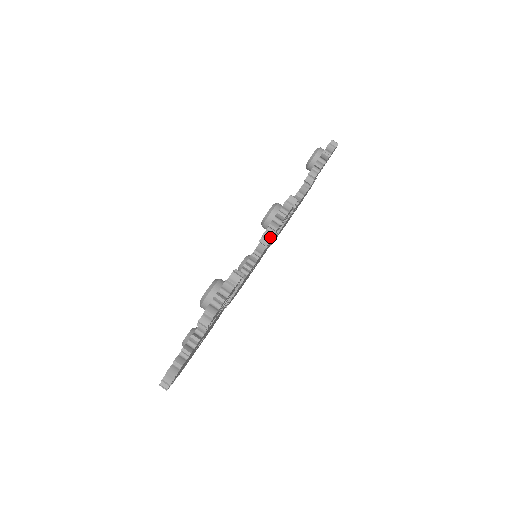
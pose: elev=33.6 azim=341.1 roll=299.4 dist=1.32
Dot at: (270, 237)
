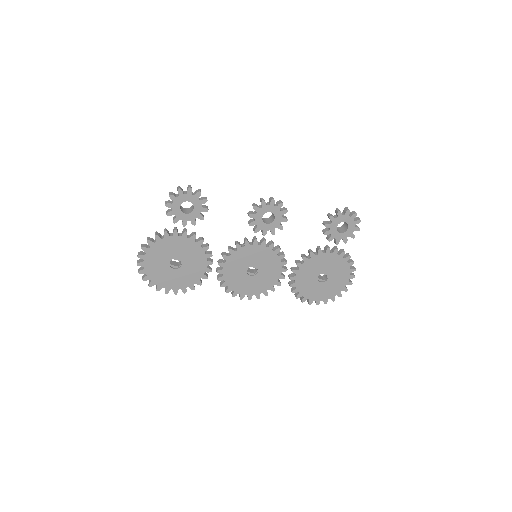
Dot at: (250, 214)
